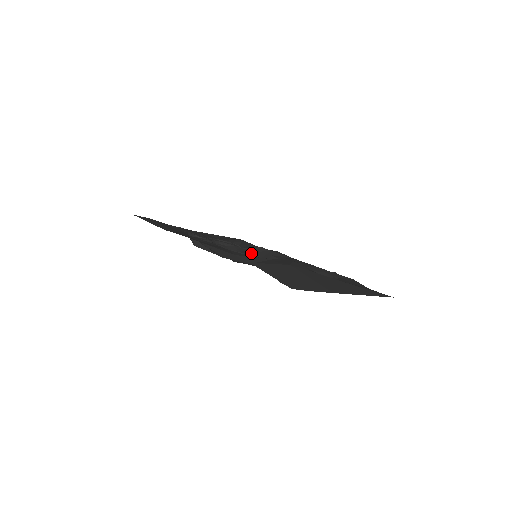
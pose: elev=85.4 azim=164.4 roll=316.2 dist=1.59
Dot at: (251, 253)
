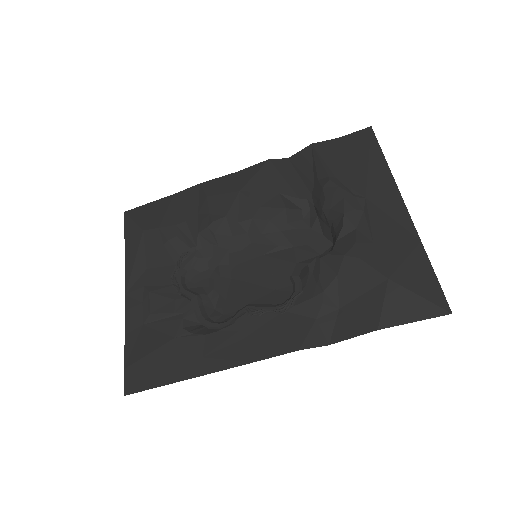
Dot at: (214, 242)
